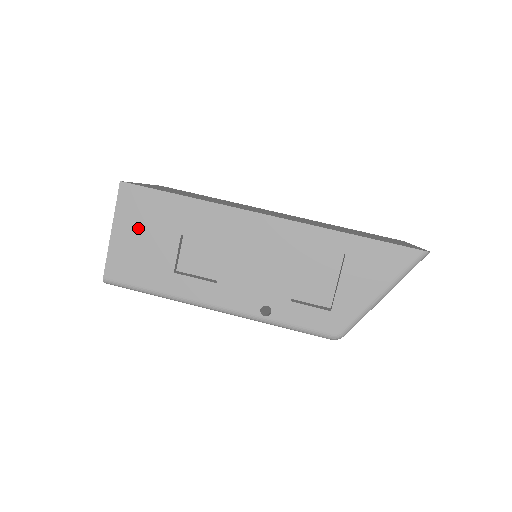
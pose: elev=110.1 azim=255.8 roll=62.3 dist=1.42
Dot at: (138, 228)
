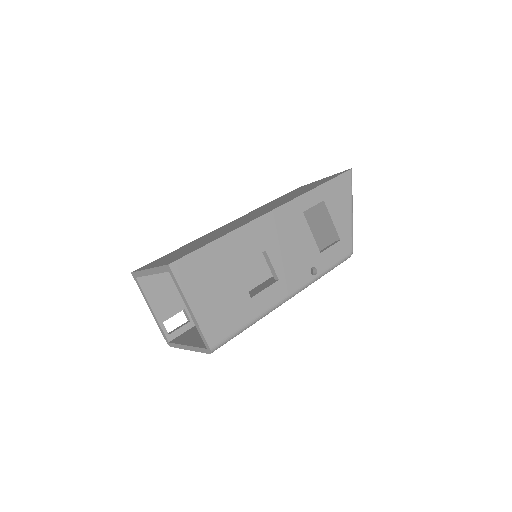
Dot at: (207, 288)
